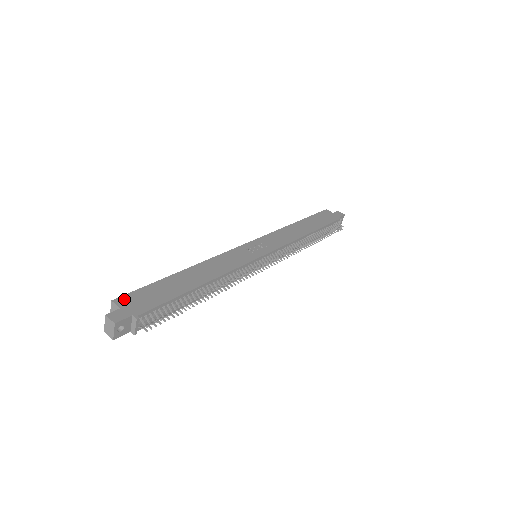
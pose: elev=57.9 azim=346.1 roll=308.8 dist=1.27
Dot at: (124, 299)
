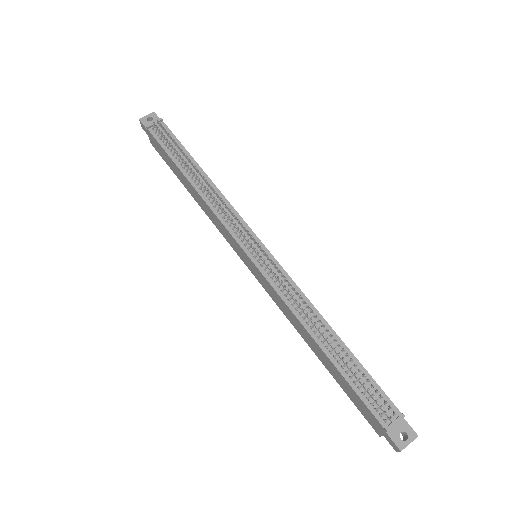
Dot at: occluded
